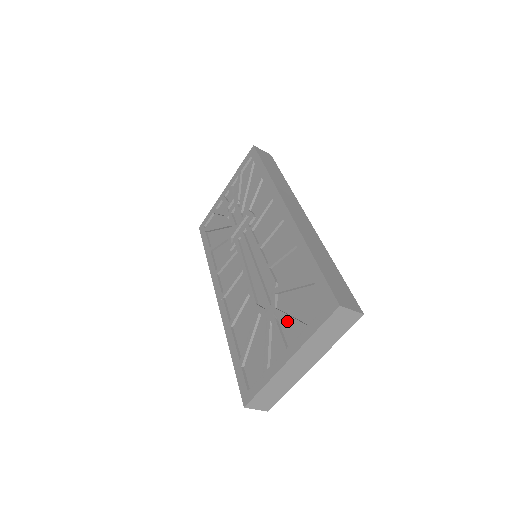
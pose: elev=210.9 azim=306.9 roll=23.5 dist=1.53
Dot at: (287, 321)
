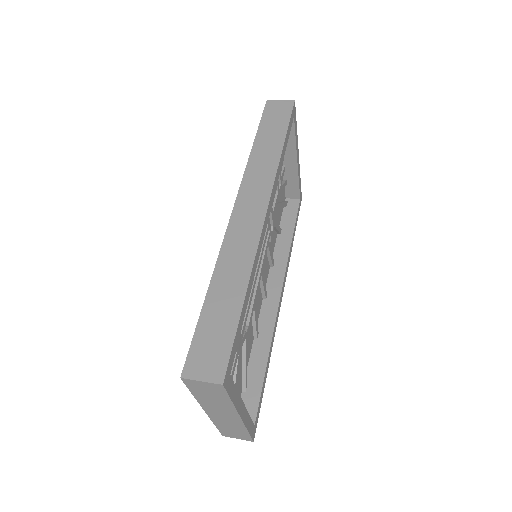
Dot at: occluded
